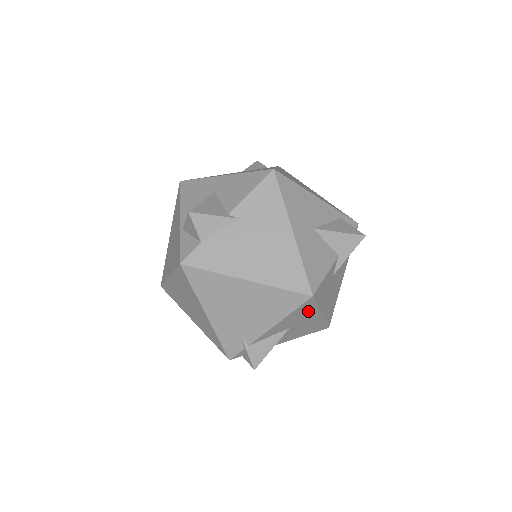
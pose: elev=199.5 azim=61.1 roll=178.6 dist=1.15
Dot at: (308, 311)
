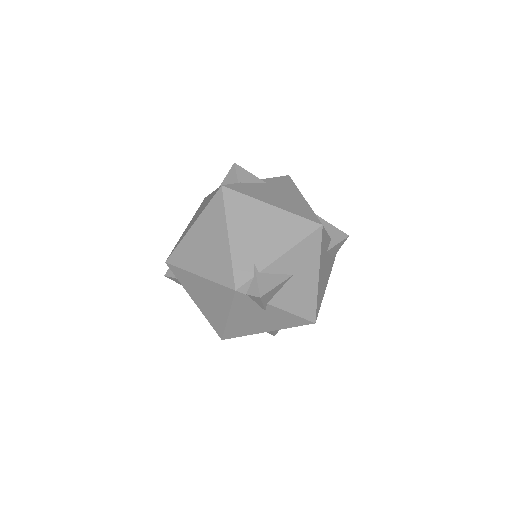
Dot at: (313, 254)
